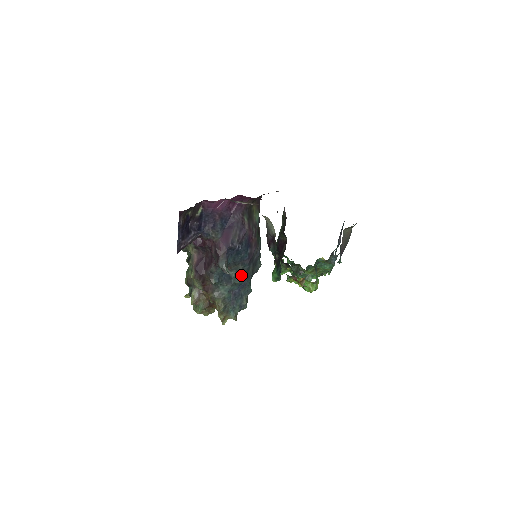
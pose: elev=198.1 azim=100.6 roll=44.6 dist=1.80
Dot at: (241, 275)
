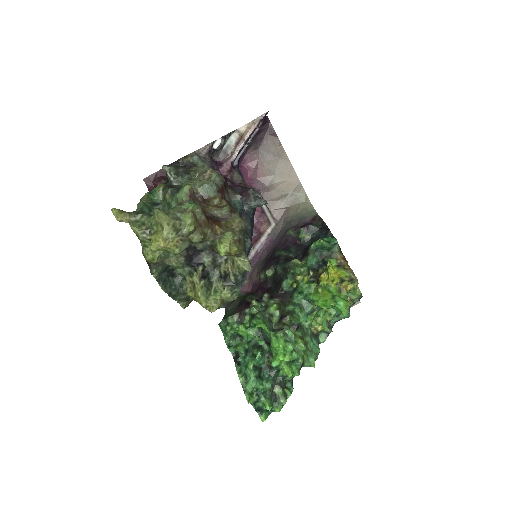
Dot at: occluded
